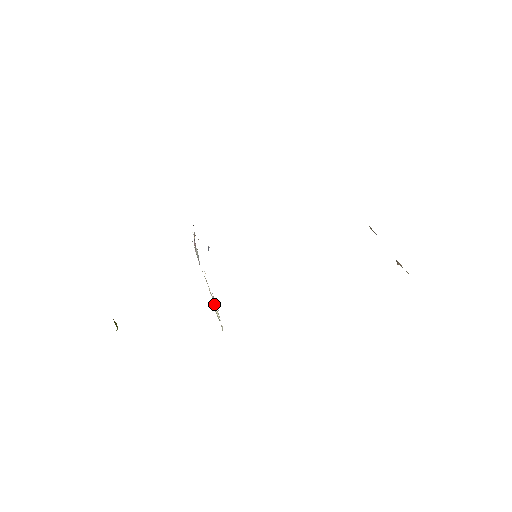
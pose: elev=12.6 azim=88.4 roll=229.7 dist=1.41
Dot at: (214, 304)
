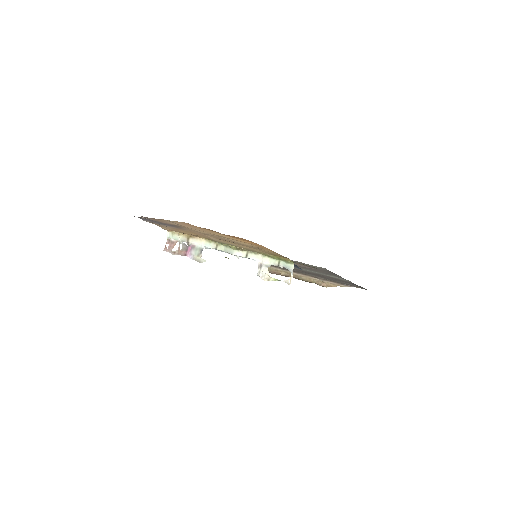
Dot at: (263, 271)
